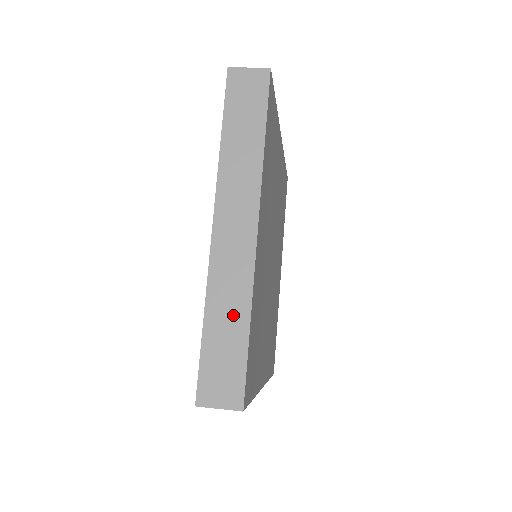
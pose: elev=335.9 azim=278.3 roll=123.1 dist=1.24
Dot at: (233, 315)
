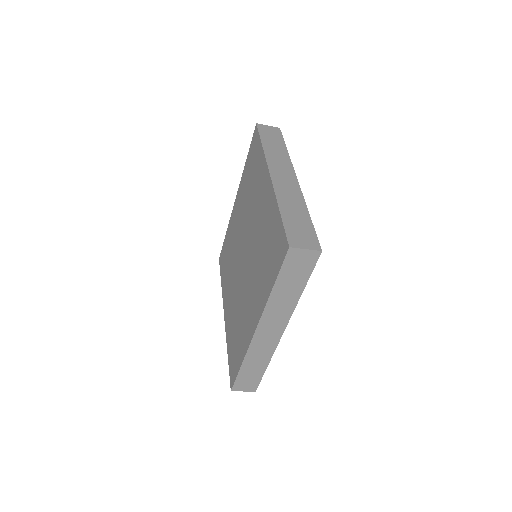
Dot at: (297, 209)
